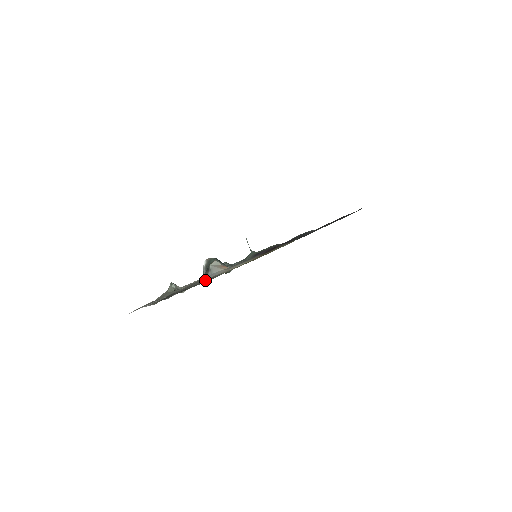
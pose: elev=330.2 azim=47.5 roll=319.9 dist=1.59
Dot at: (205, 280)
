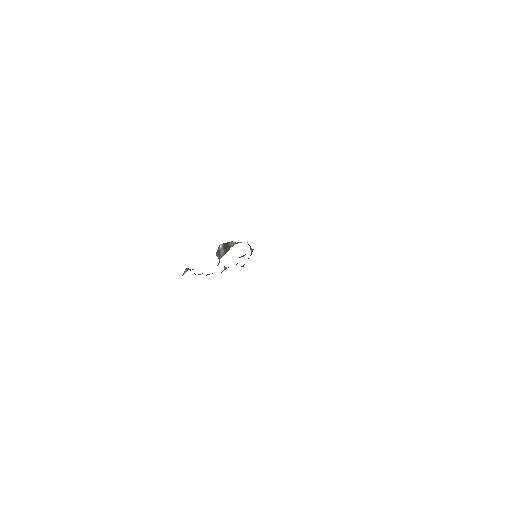
Dot at: occluded
